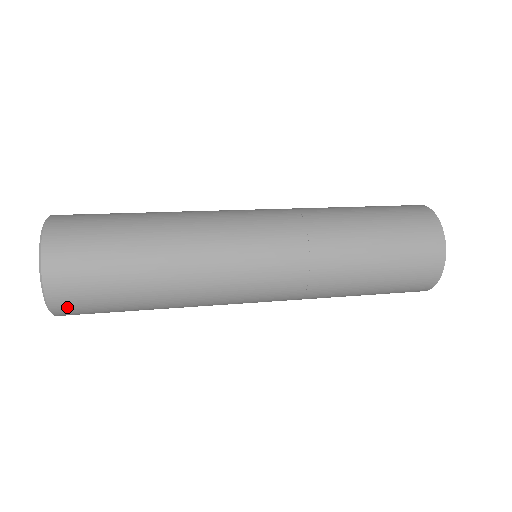
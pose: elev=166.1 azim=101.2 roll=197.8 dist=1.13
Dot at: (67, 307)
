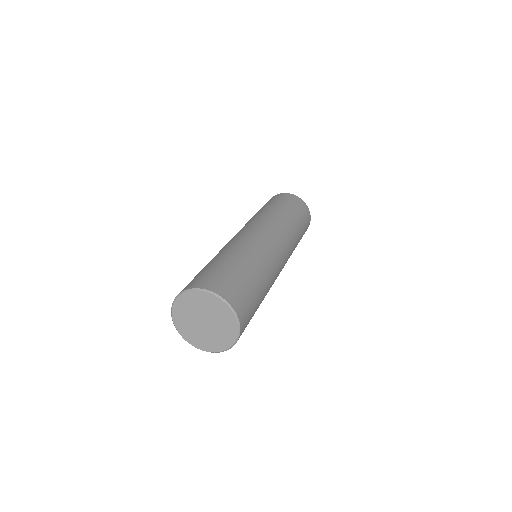
Dot at: (243, 313)
